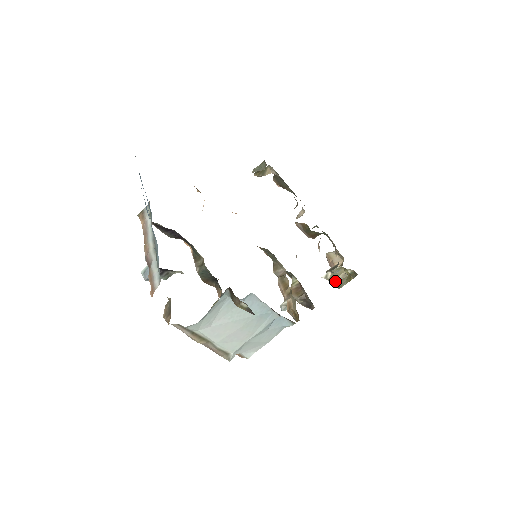
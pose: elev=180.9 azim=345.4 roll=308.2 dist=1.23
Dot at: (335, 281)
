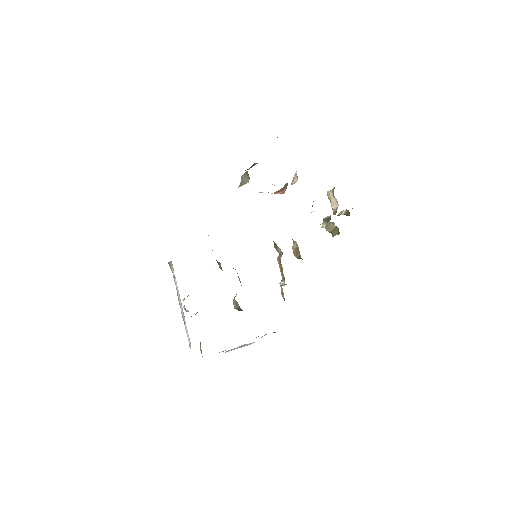
Dot at: (329, 231)
